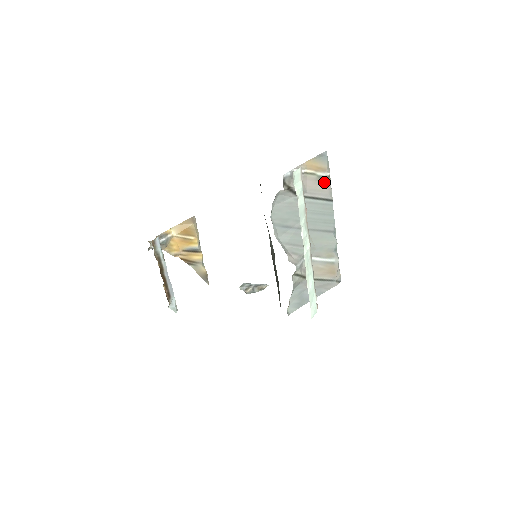
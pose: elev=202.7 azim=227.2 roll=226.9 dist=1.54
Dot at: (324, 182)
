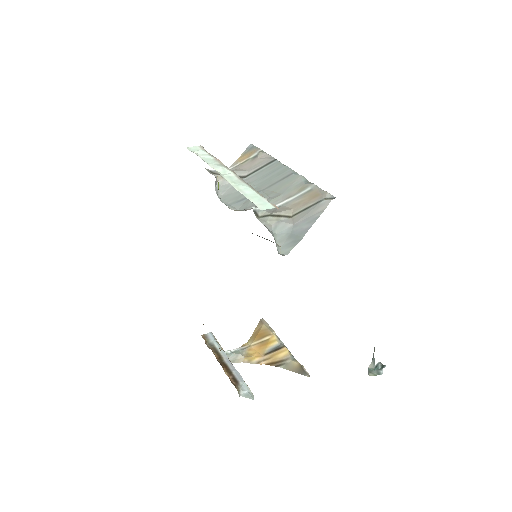
Dot at: (260, 157)
